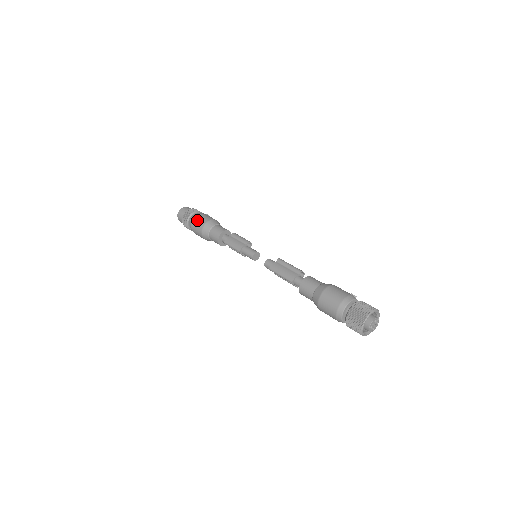
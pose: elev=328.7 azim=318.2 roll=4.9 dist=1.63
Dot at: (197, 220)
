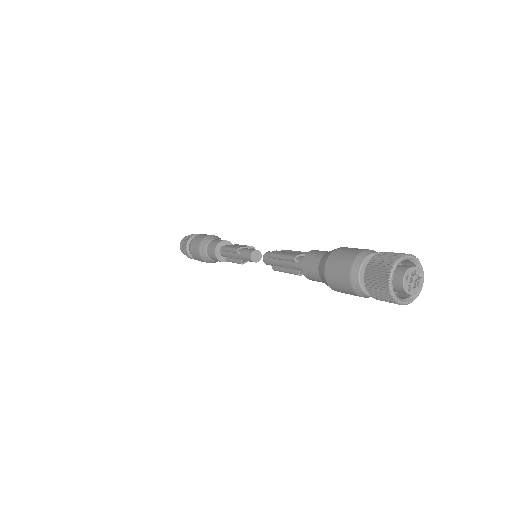
Dot at: (201, 235)
